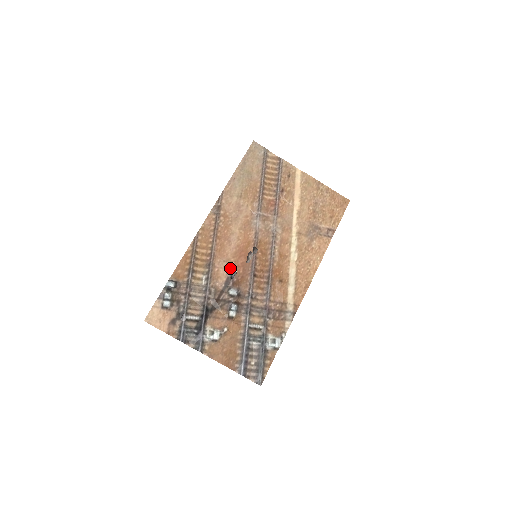
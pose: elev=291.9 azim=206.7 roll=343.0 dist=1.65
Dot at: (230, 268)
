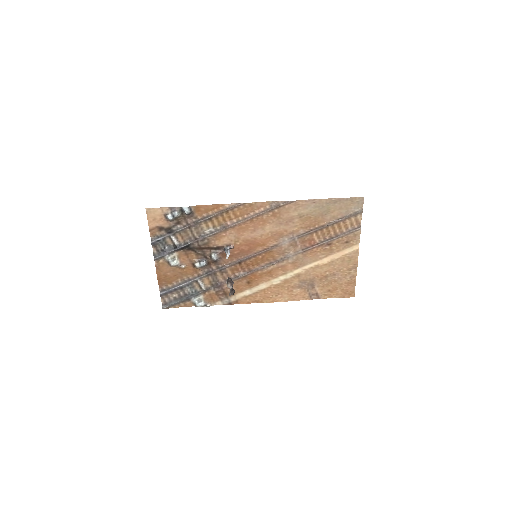
Dot at: (232, 244)
